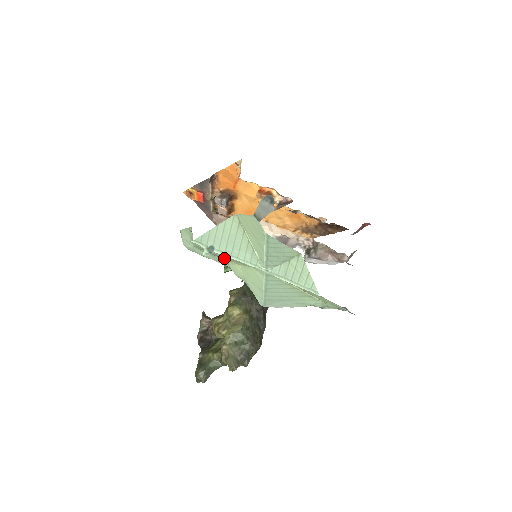
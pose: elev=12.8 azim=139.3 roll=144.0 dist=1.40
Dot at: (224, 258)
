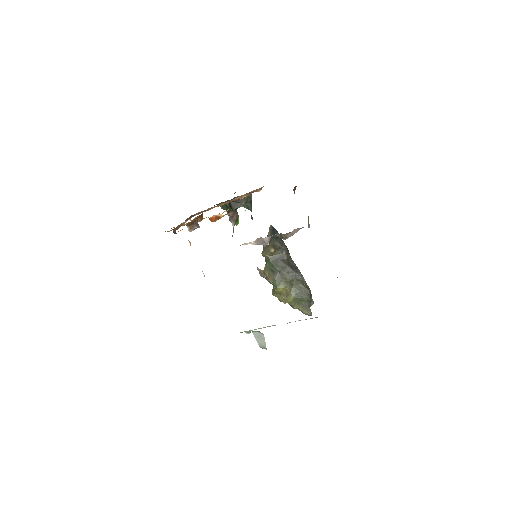
Dot at: occluded
